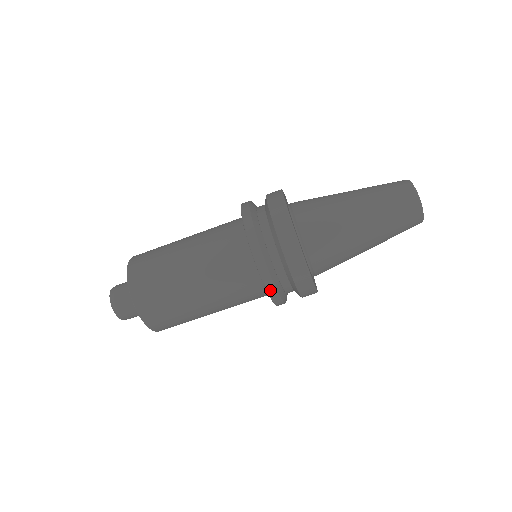
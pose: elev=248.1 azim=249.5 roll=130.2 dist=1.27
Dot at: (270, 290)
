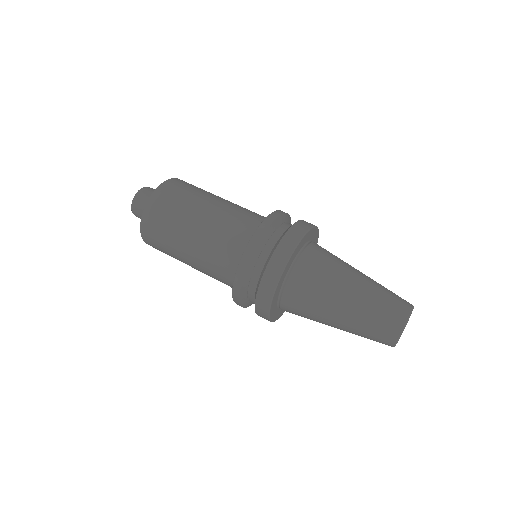
Dot at: (236, 286)
